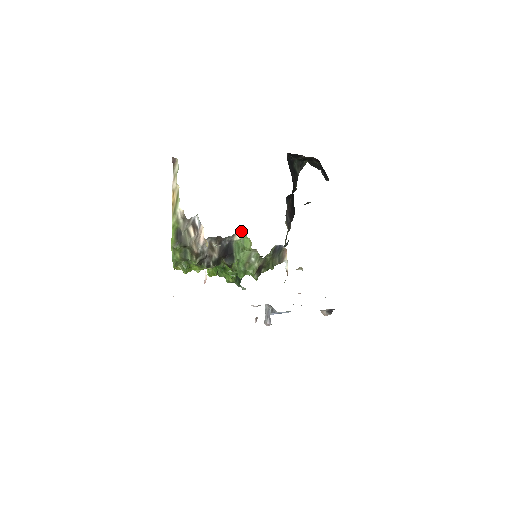
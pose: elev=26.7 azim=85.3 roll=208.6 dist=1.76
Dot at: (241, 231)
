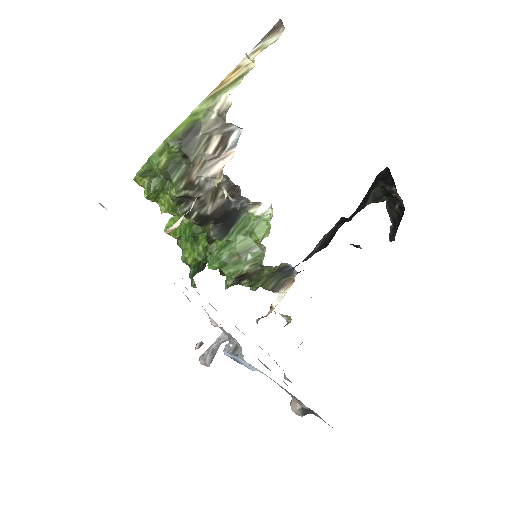
Dot at: (270, 207)
